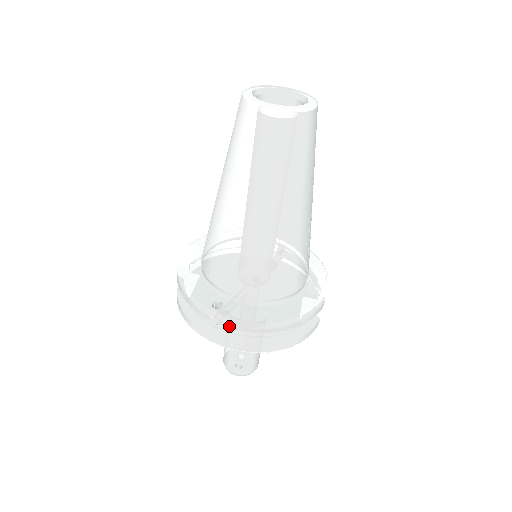
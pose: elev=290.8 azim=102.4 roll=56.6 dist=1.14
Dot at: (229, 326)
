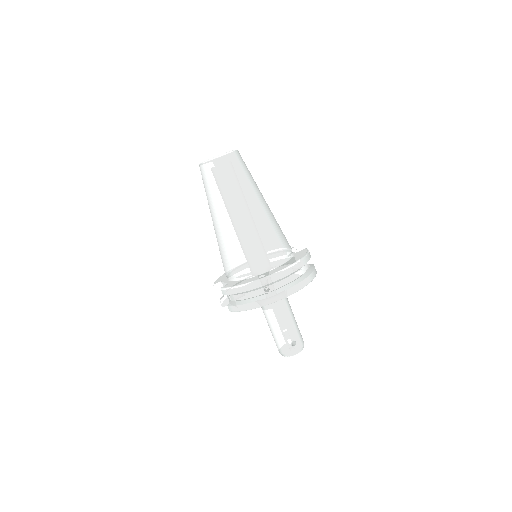
Dot at: (277, 278)
